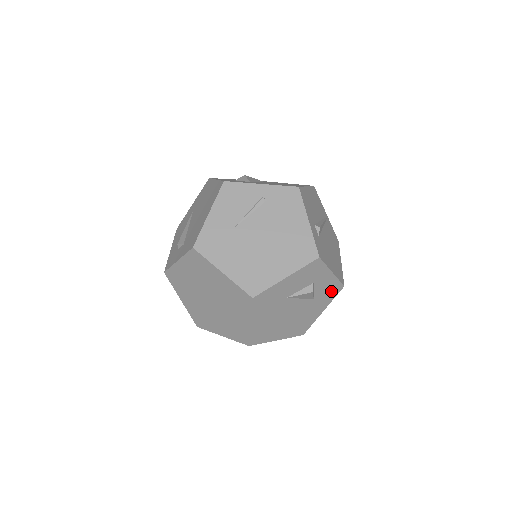
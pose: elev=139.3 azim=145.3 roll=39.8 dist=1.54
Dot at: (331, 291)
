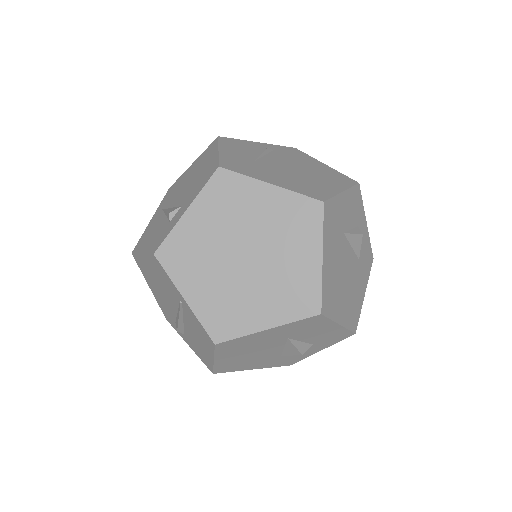
Dot at: (367, 258)
